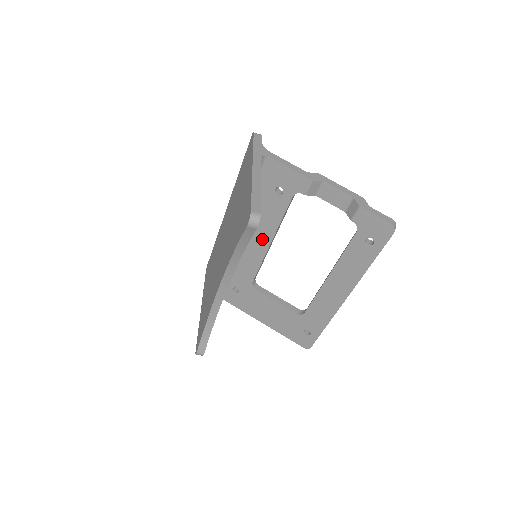
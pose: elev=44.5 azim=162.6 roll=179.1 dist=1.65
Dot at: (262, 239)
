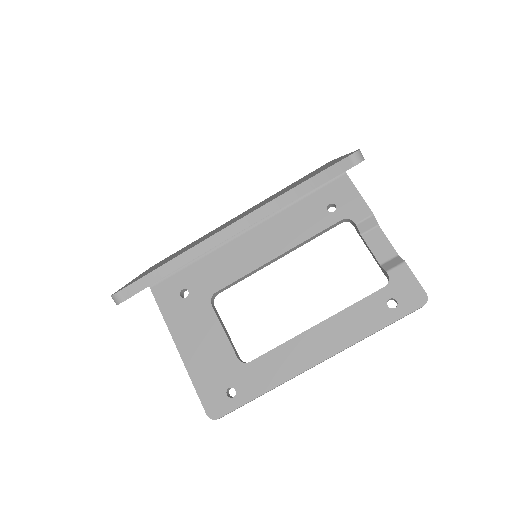
Dot at: (271, 247)
